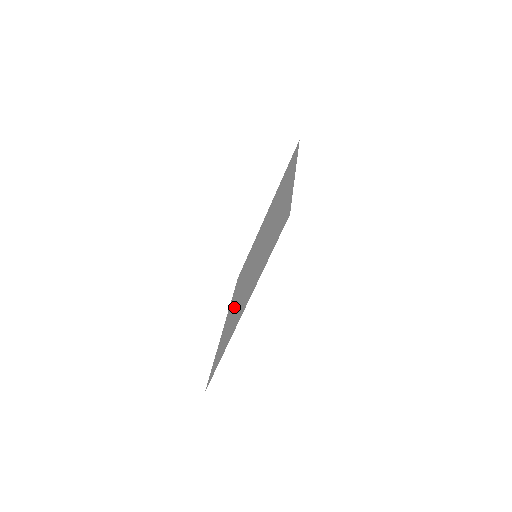
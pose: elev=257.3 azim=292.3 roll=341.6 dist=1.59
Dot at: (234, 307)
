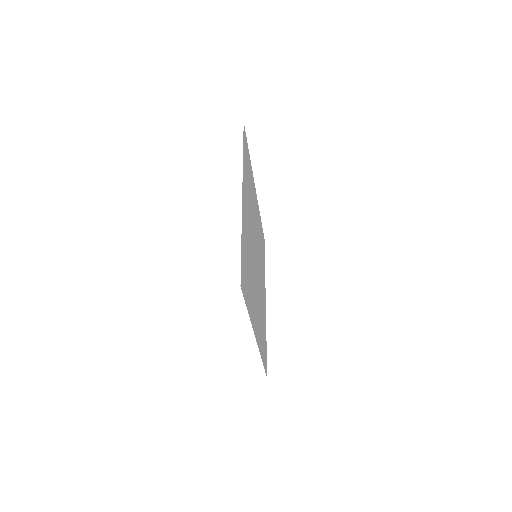
Dot at: occluded
